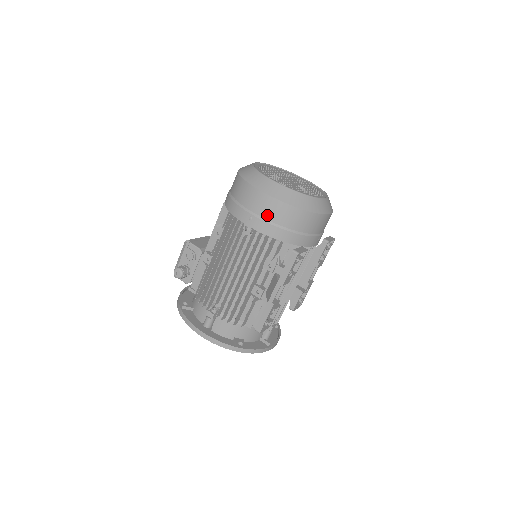
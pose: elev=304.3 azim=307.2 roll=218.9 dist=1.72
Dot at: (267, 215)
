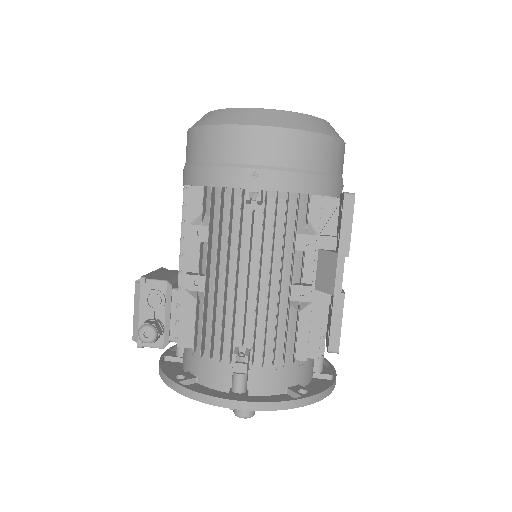
Dot at: (279, 159)
